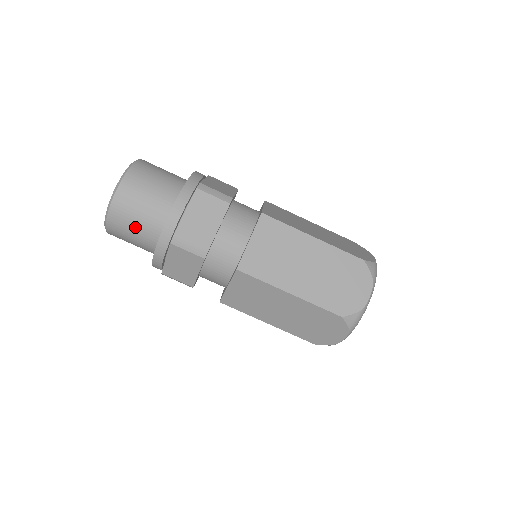
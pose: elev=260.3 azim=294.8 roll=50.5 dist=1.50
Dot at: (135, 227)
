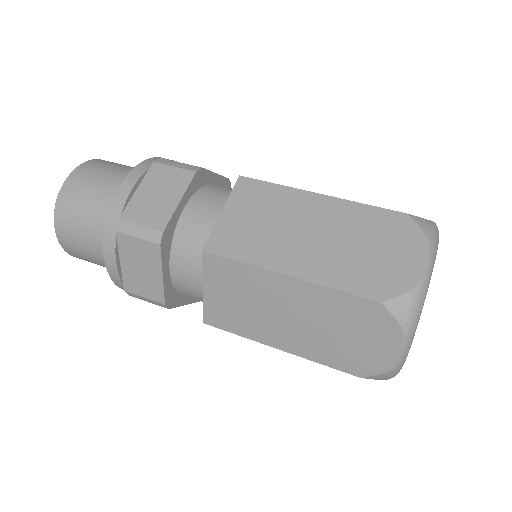
Dot at: (84, 228)
